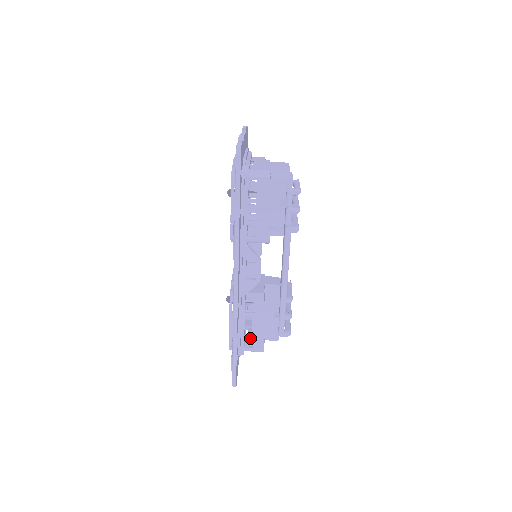
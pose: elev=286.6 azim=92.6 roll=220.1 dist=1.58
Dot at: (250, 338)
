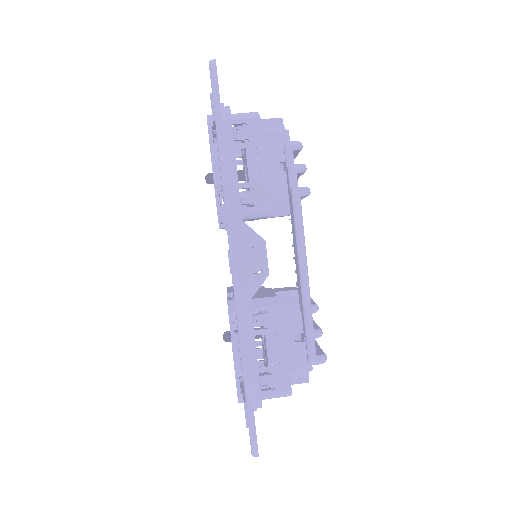
Dot at: (267, 374)
